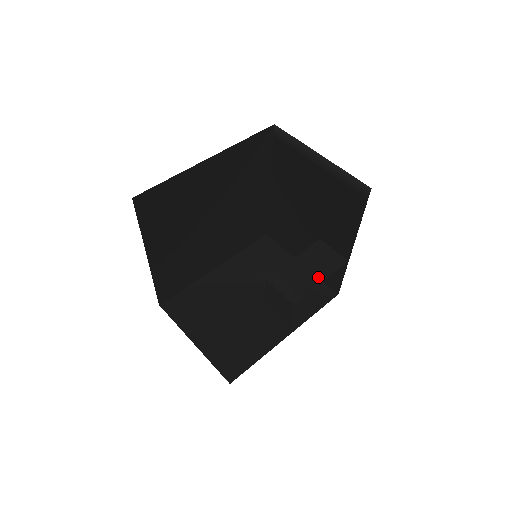
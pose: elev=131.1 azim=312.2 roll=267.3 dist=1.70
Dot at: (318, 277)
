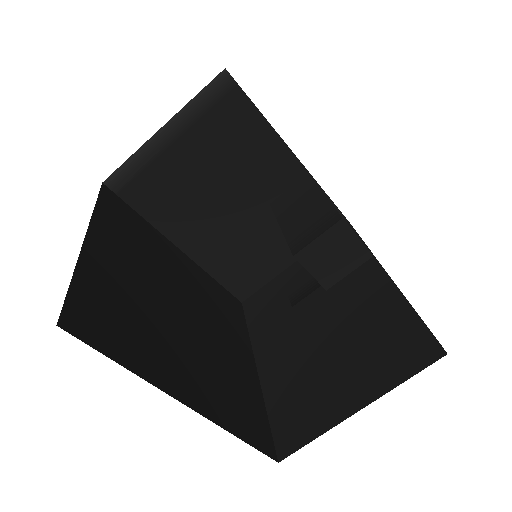
Dot at: (315, 198)
